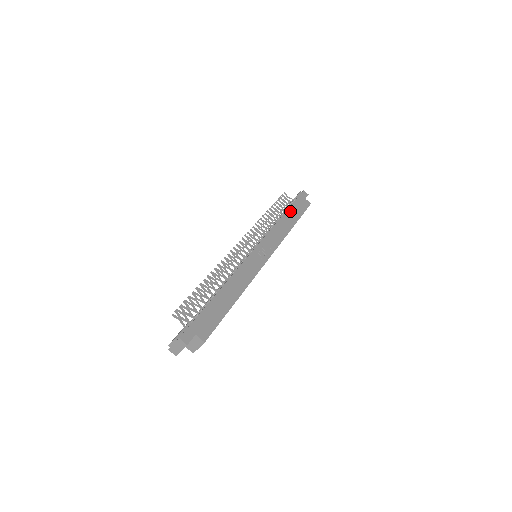
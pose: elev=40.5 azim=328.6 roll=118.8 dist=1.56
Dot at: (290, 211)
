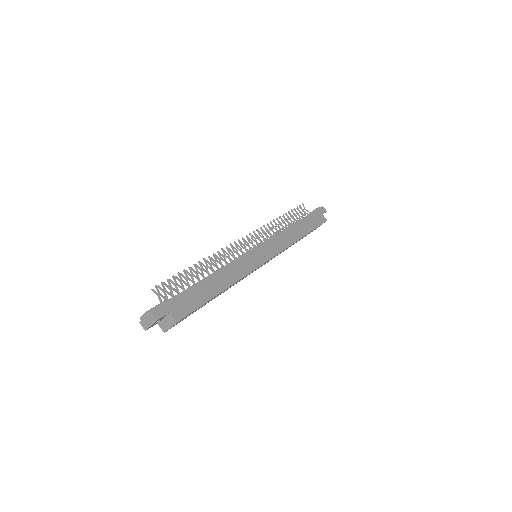
Dot at: (303, 222)
